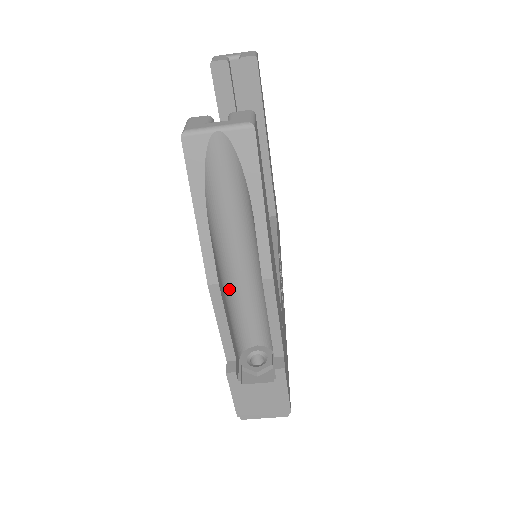
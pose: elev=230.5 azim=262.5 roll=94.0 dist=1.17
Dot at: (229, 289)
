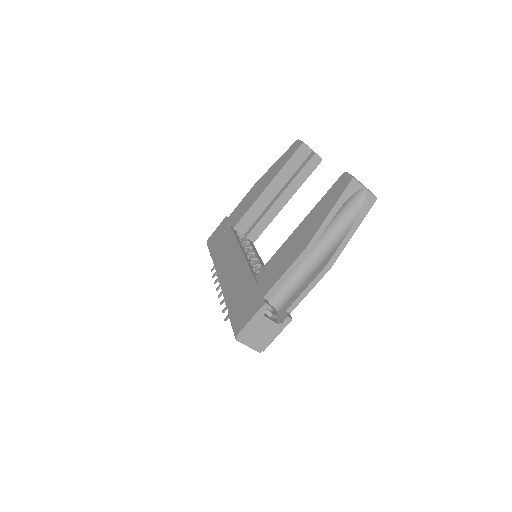
Dot at: occluded
